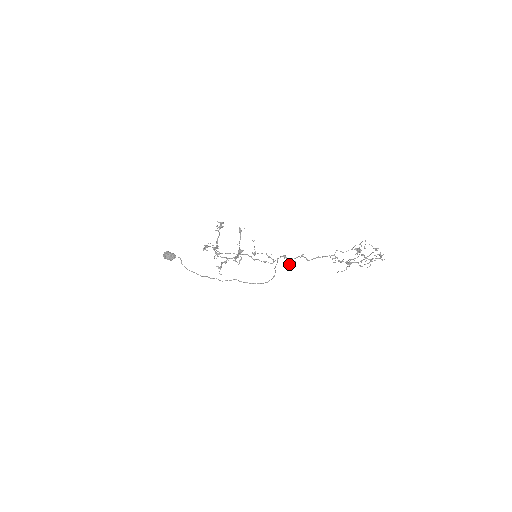
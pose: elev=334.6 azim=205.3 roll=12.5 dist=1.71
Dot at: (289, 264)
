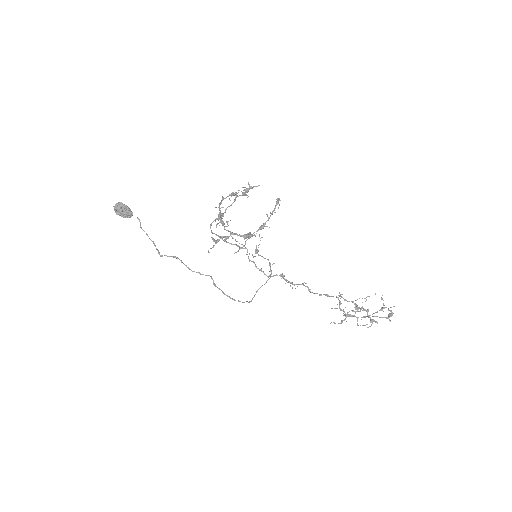
Dot at: (292, 282)
